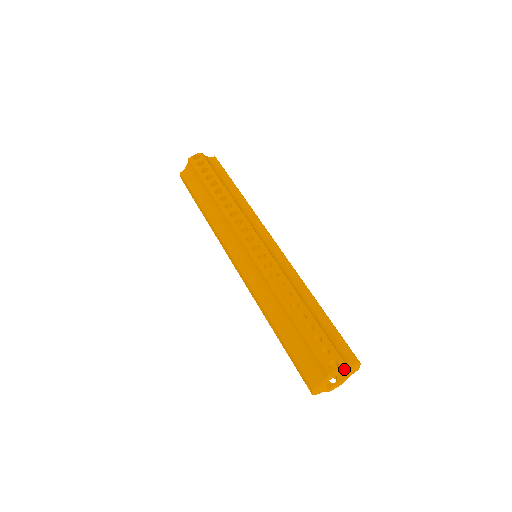
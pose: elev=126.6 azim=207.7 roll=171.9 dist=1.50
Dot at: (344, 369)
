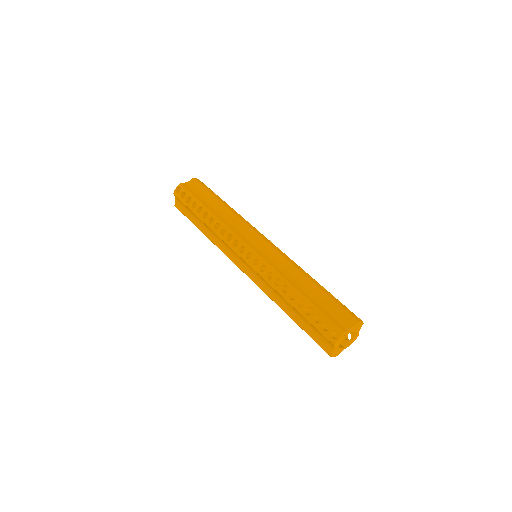
Dot at: (346, 334)
